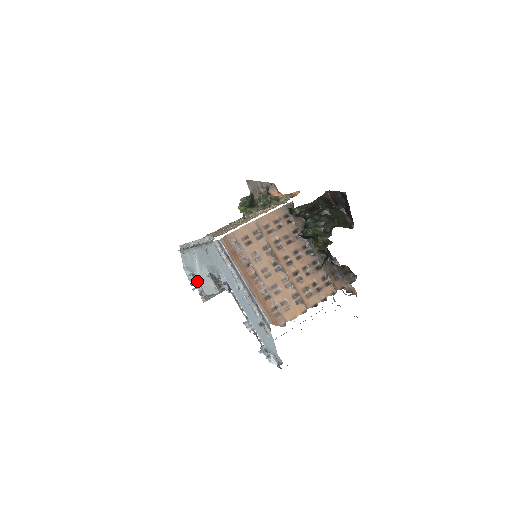
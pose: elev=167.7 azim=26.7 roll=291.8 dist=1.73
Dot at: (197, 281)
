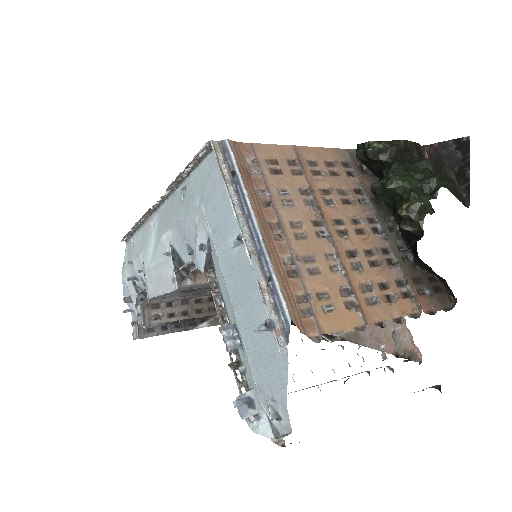
Dot at: (138, 292)
